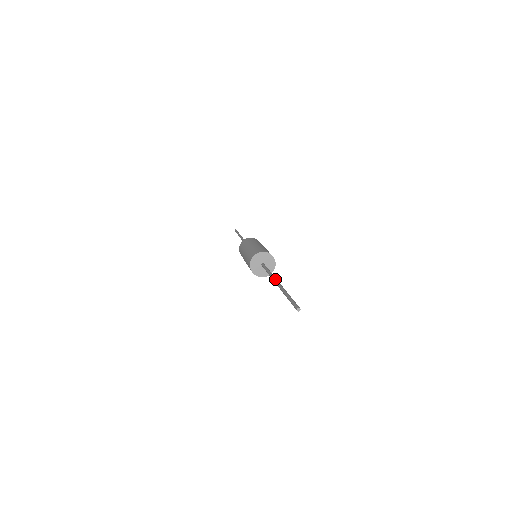
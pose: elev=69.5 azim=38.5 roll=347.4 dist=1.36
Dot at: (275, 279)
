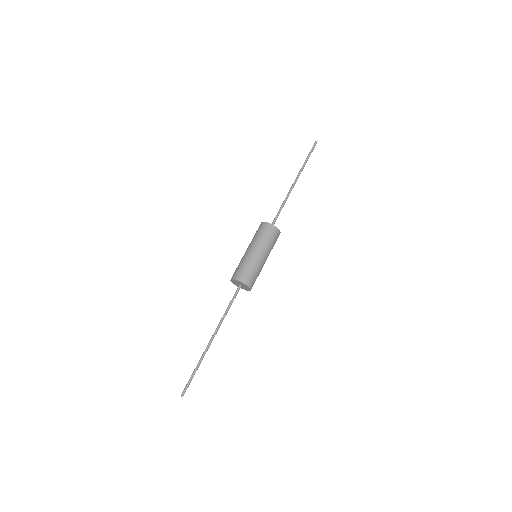
Dot at: (215, 333)
